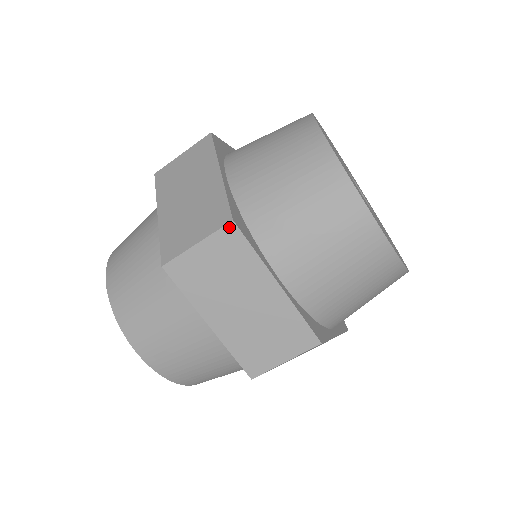
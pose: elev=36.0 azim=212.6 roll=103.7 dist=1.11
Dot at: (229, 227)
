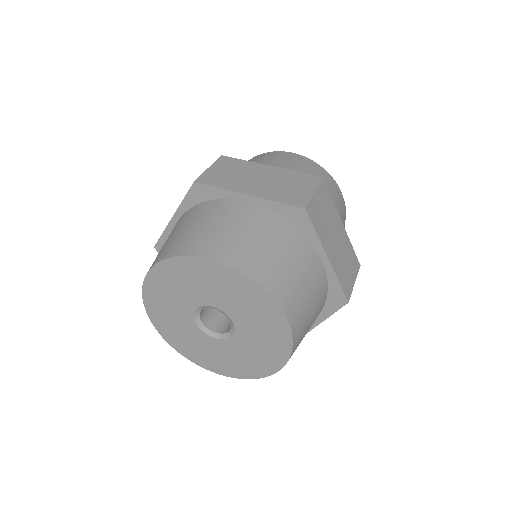
Dot at: (221, 158)
